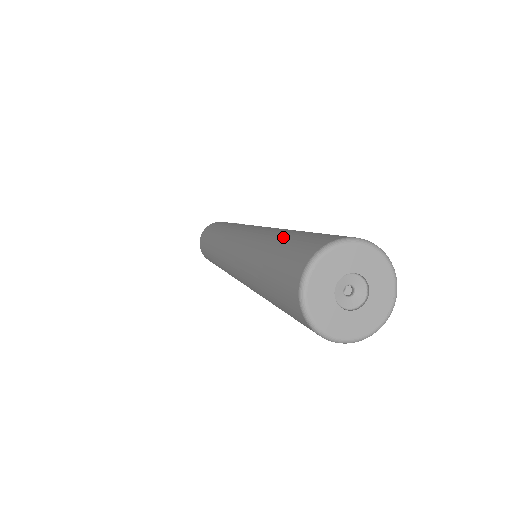
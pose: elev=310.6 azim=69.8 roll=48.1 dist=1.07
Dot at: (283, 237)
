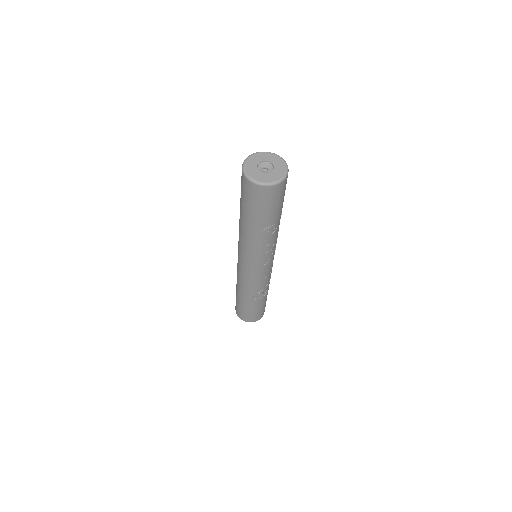
Dot at: occluded
